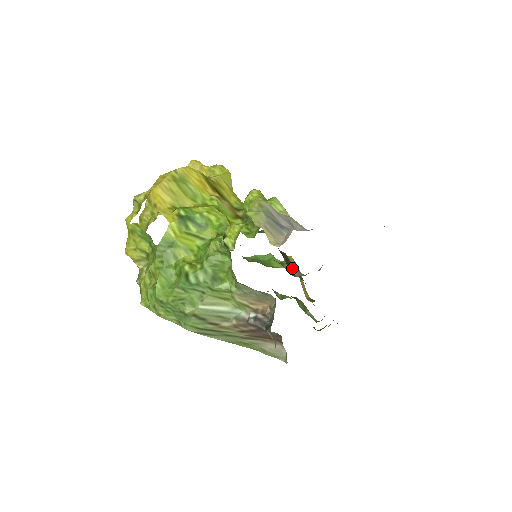
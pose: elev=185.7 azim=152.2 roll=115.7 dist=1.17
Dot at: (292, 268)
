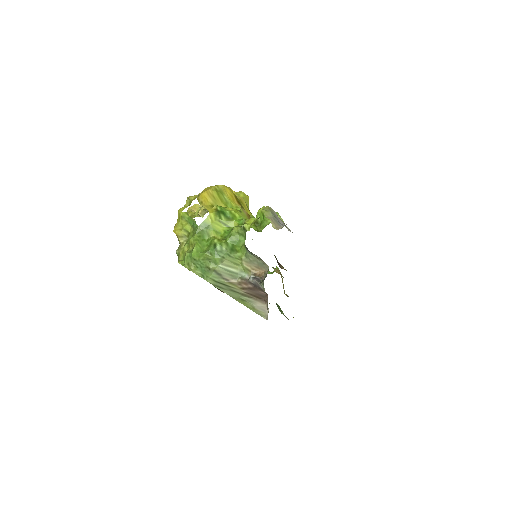
Dot at: (280, 264)
